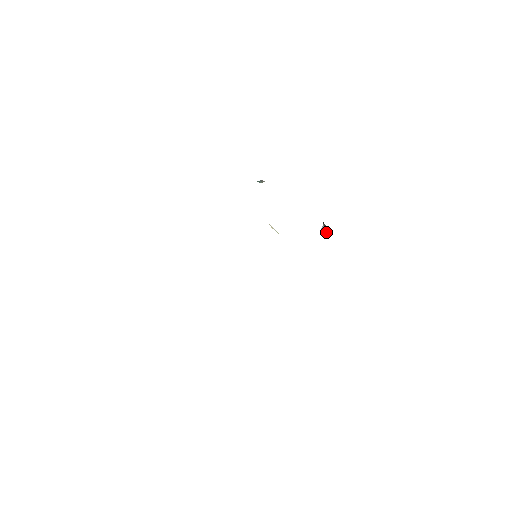
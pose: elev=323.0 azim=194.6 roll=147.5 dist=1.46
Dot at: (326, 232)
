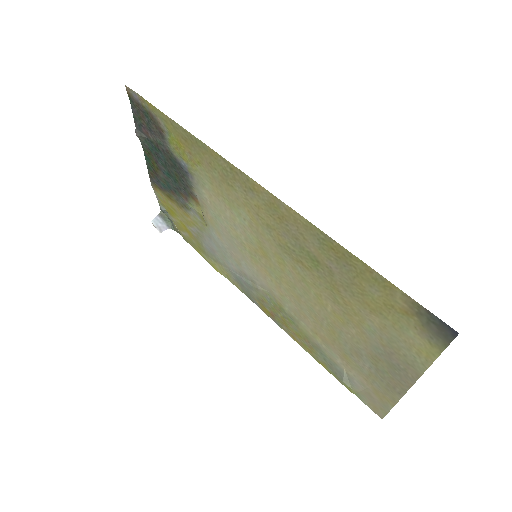
Dot at: (164, 225)
